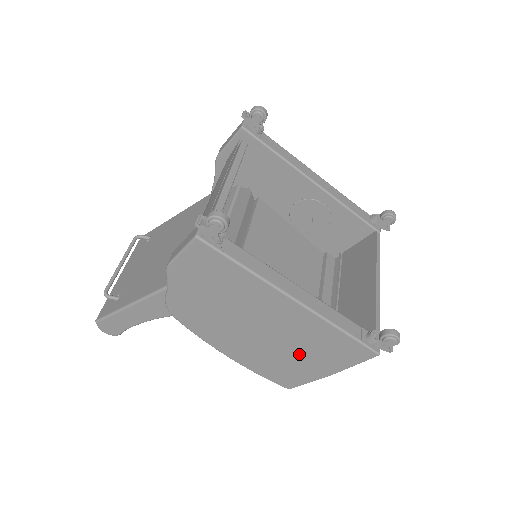
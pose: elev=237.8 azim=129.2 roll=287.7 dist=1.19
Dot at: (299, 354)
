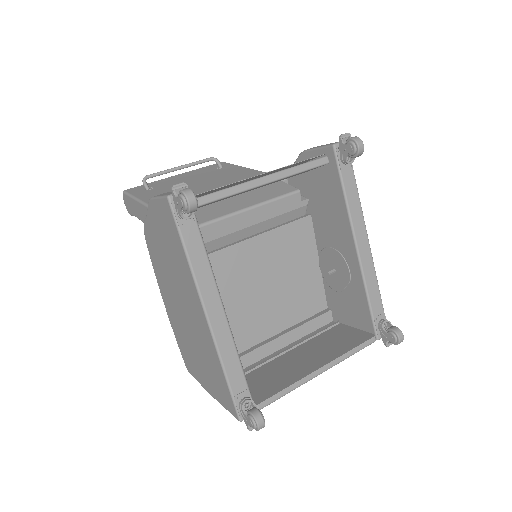
Dot at: (198, 355)
